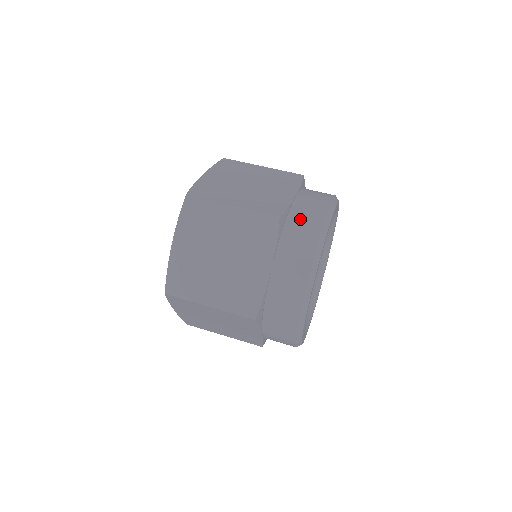
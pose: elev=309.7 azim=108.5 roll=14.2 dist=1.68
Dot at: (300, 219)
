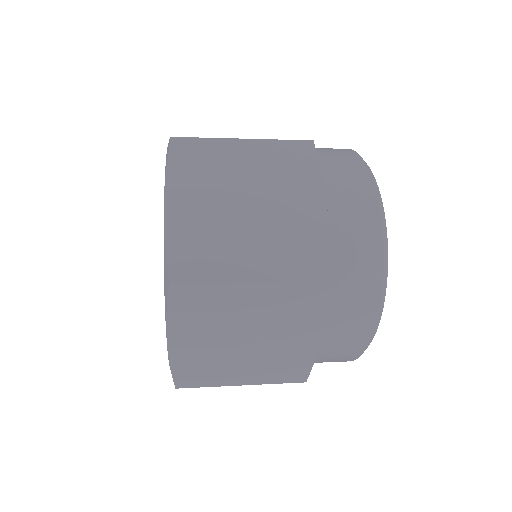
Dot at: occluded
